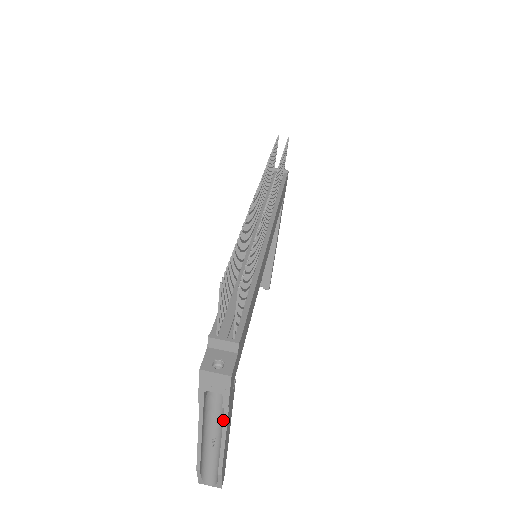
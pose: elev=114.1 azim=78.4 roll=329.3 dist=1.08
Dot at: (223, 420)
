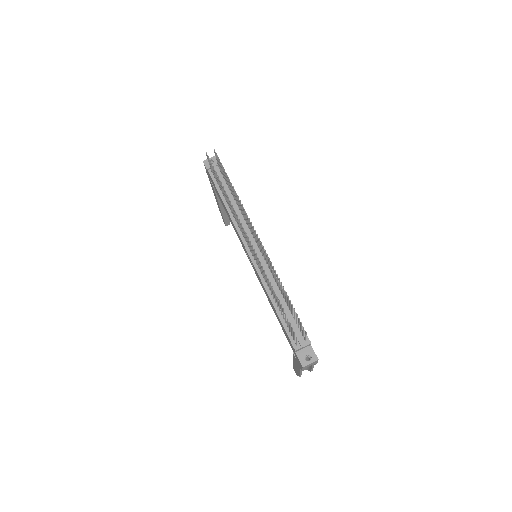
Dot at: occluded
